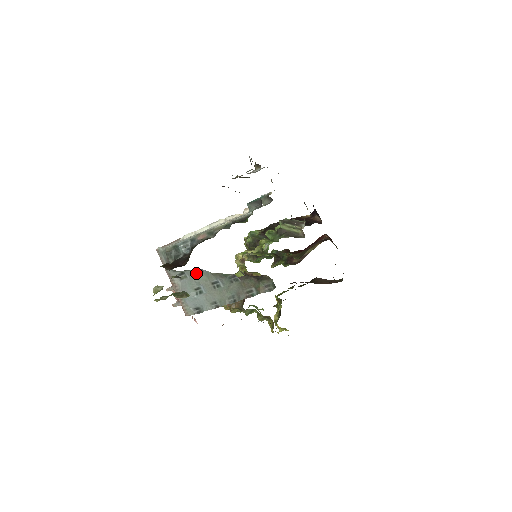
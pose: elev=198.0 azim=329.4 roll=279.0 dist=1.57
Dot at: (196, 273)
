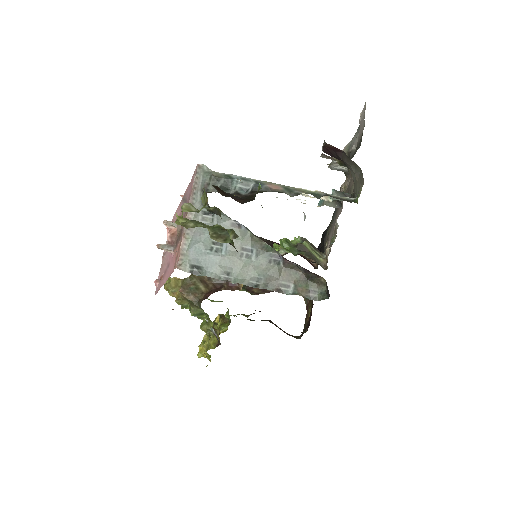
Dot at: (230, 224)
